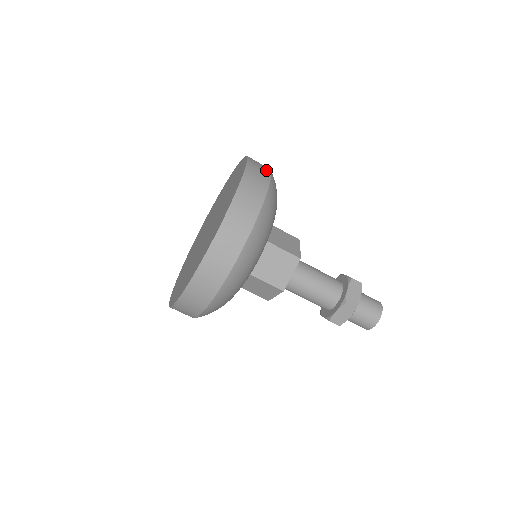
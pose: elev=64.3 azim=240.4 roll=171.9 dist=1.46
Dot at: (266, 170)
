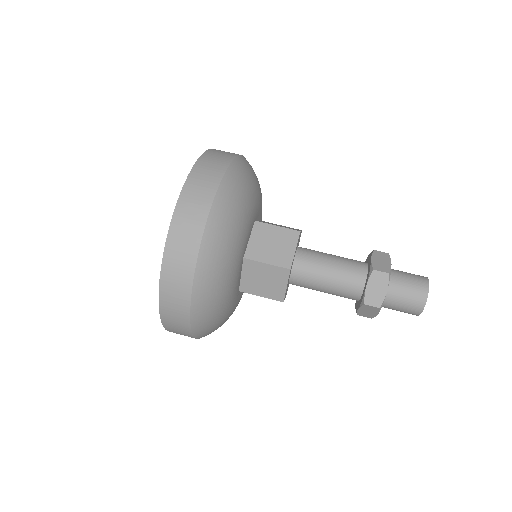
Dot at: occluded
